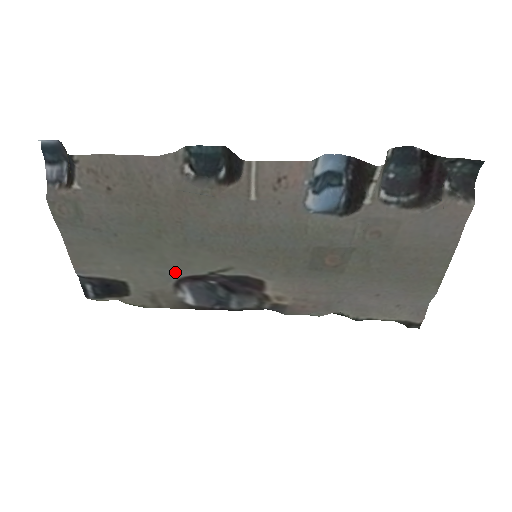
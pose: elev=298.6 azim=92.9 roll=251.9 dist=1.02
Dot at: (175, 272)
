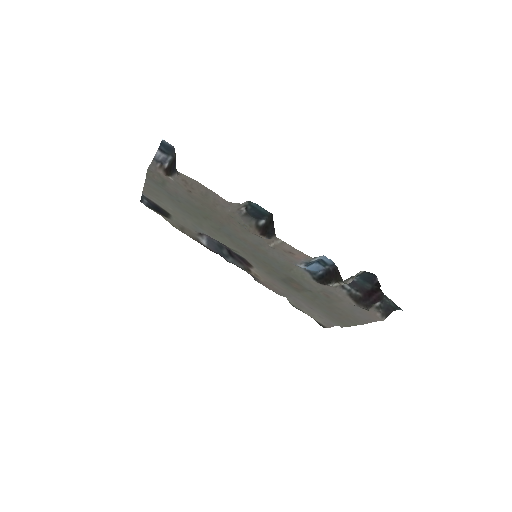
Dot at: (204, 232)
